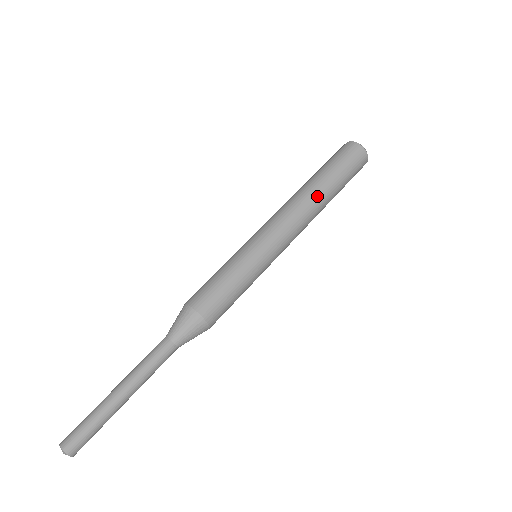
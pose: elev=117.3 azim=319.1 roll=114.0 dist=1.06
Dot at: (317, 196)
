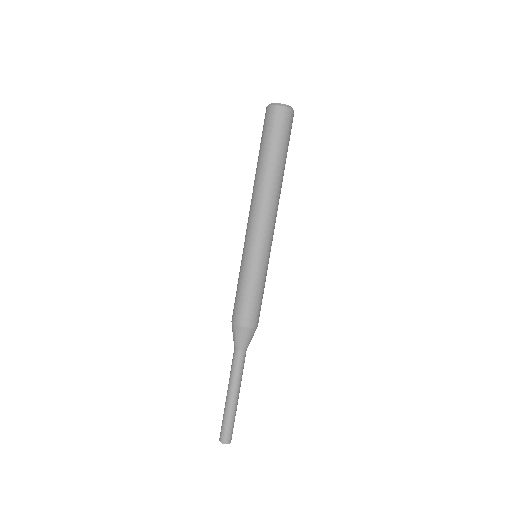
Dot at: occluded
